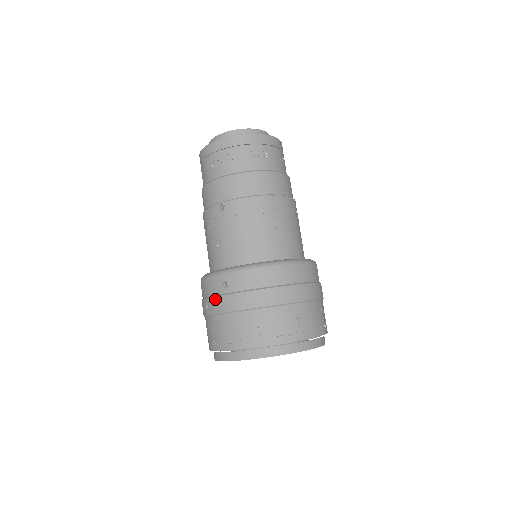
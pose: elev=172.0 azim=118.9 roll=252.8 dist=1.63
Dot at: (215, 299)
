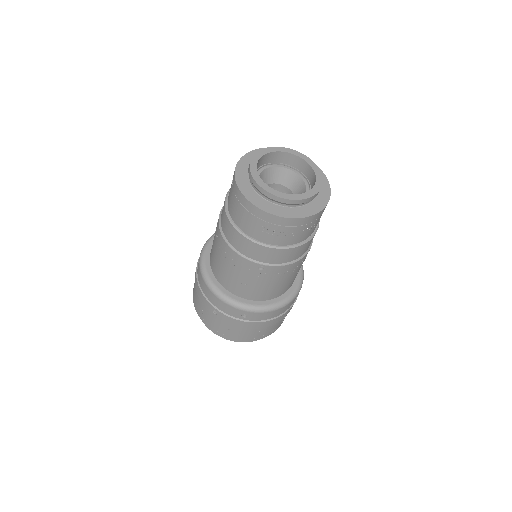
Dot at: (229, 318)
